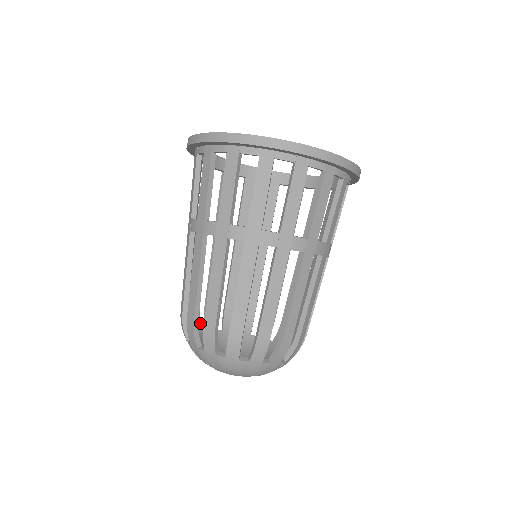
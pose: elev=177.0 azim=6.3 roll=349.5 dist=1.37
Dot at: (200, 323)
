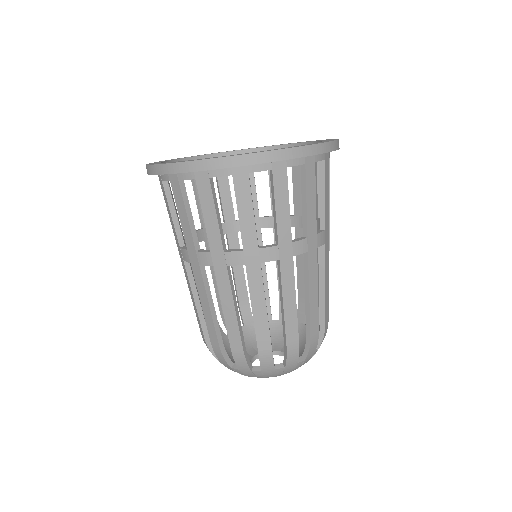
Dot at: occluded
